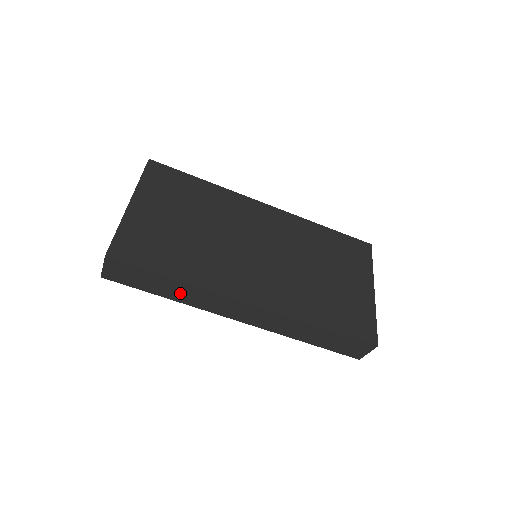
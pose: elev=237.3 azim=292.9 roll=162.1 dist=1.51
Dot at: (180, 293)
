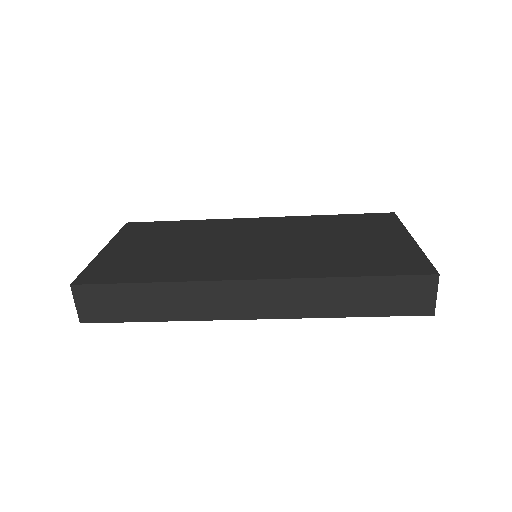
Dot at: (168, 304)
